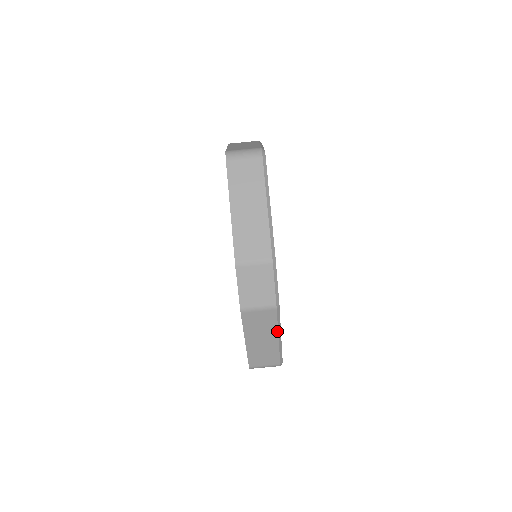
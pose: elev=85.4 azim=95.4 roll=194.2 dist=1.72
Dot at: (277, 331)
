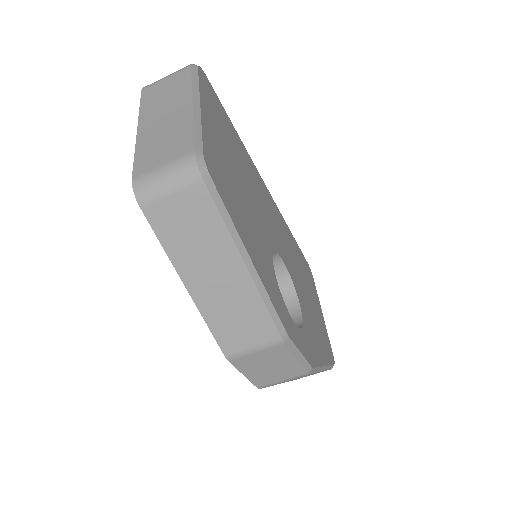
Dot at: occluded
